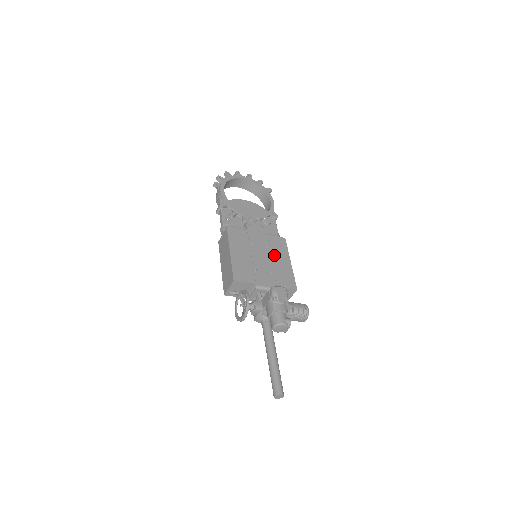
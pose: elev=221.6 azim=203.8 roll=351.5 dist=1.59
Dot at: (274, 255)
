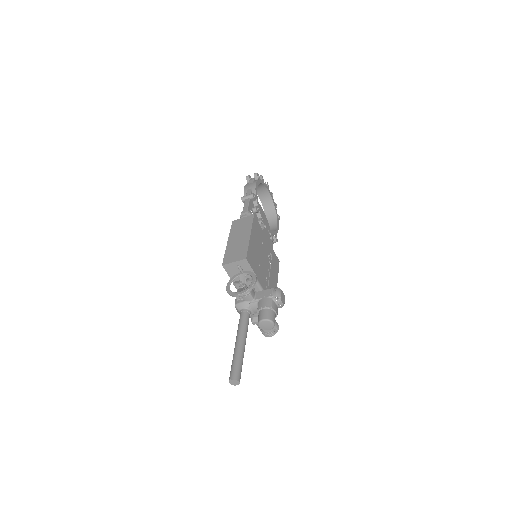
Dot at: (271, 266)
